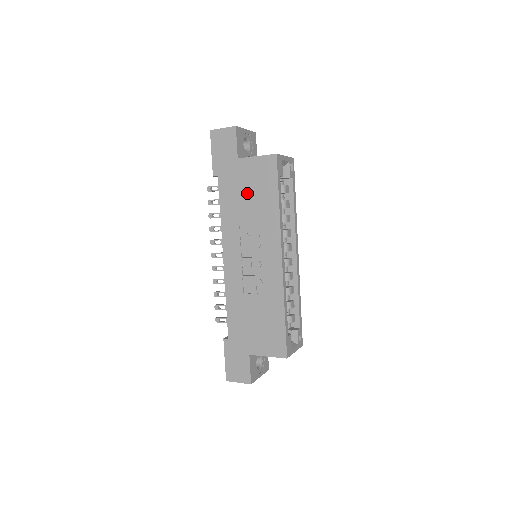
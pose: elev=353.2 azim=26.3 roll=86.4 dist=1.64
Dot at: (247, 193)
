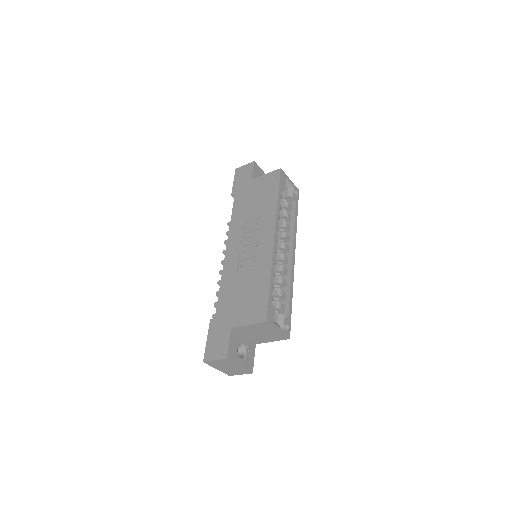
Dot at: (254, 199)
